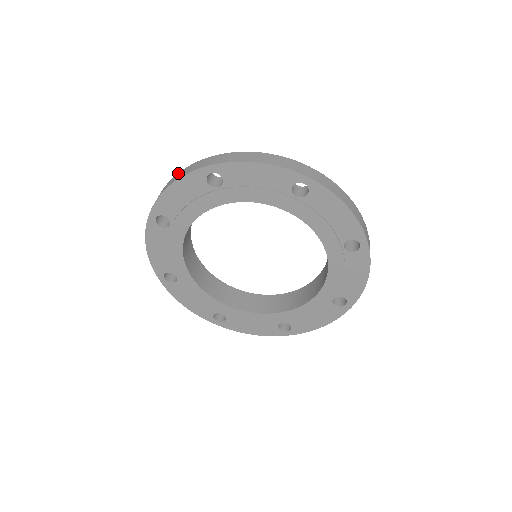
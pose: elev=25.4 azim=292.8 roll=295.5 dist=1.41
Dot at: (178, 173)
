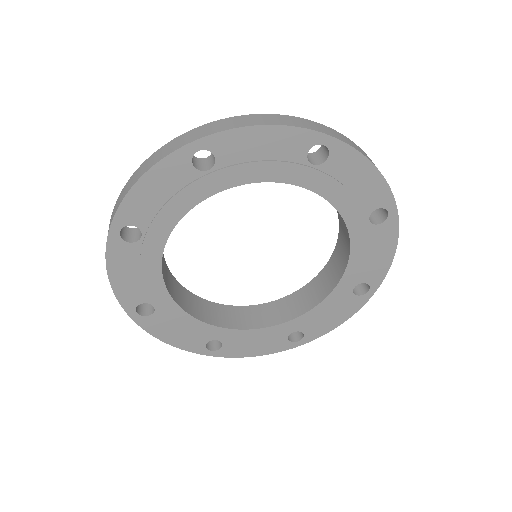
Dot at: occluded
